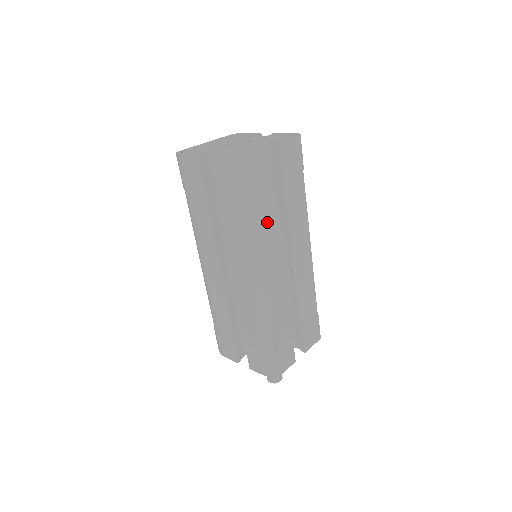
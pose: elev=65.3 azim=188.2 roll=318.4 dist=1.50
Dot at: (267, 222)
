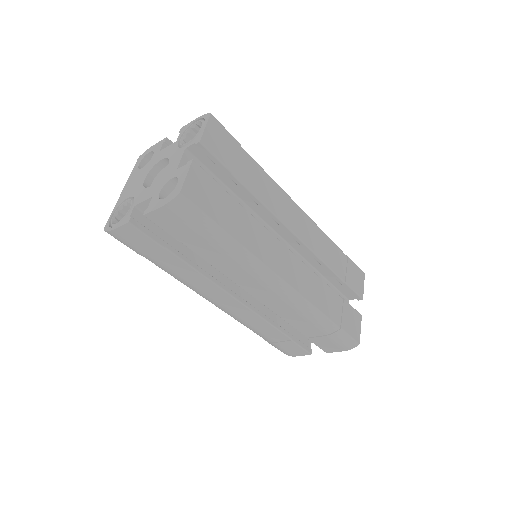
Dot at: (250, 229)
